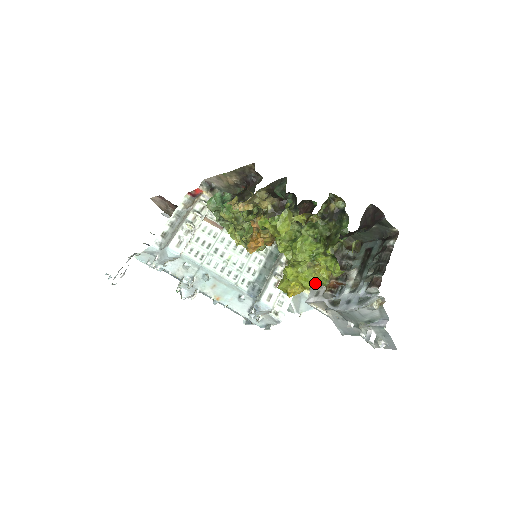
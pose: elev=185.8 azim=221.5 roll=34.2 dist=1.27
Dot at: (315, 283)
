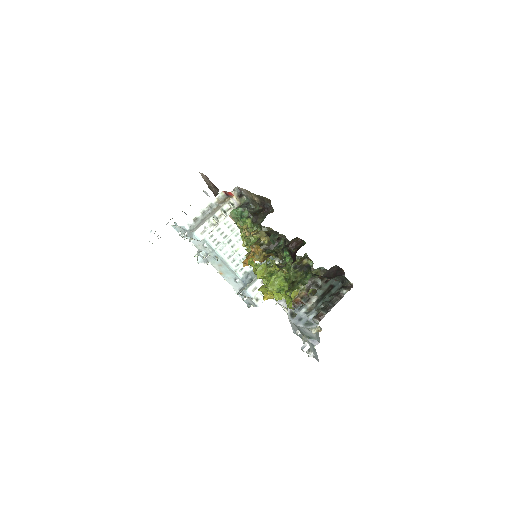
Dot at: occluded
